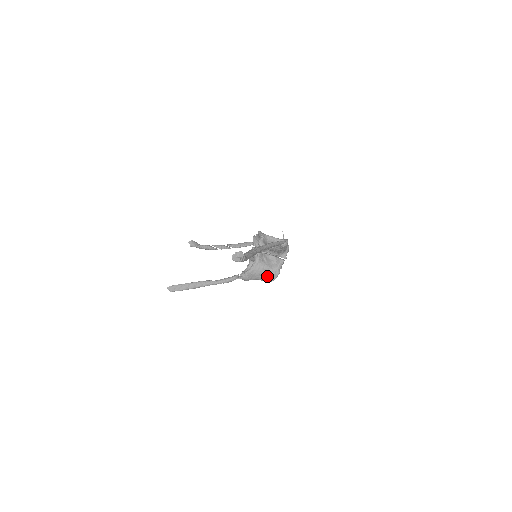
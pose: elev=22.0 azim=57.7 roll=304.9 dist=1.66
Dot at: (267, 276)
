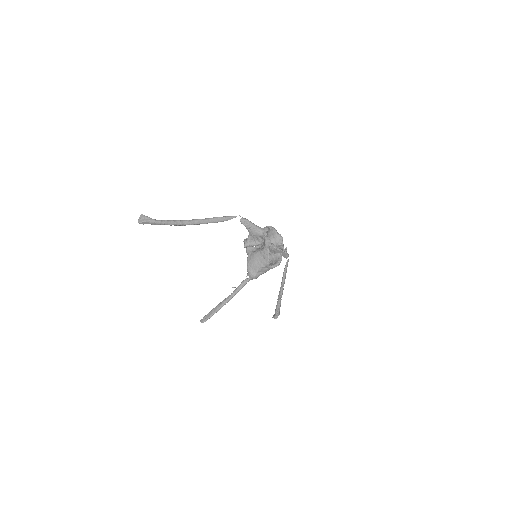
Dot at: (262, 259)
